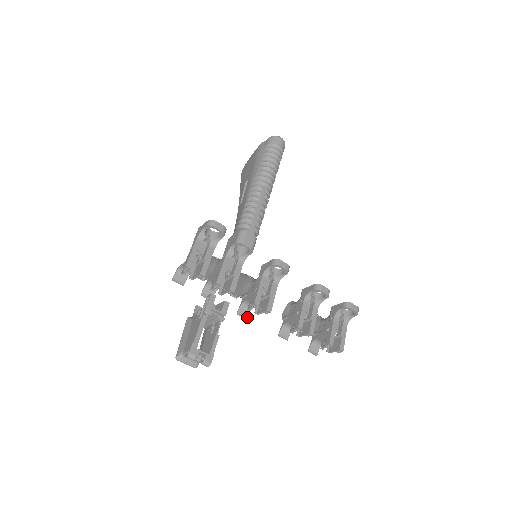
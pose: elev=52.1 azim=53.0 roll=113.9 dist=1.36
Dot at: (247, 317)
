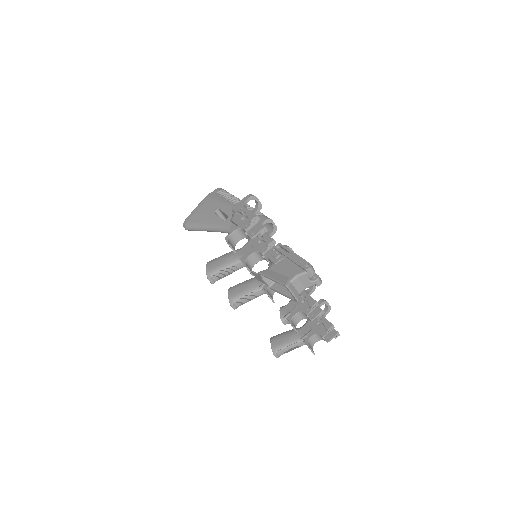
Dot at: occluded
